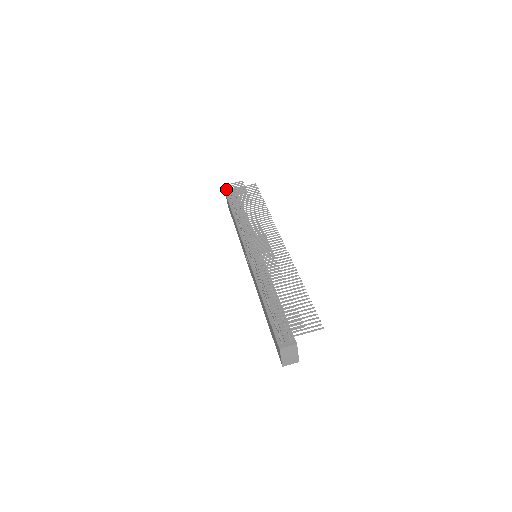
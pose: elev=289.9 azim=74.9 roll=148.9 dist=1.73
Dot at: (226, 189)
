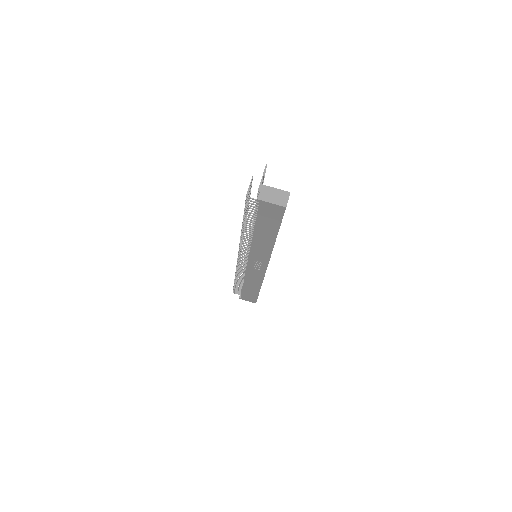
Dot at: (239, 297)
